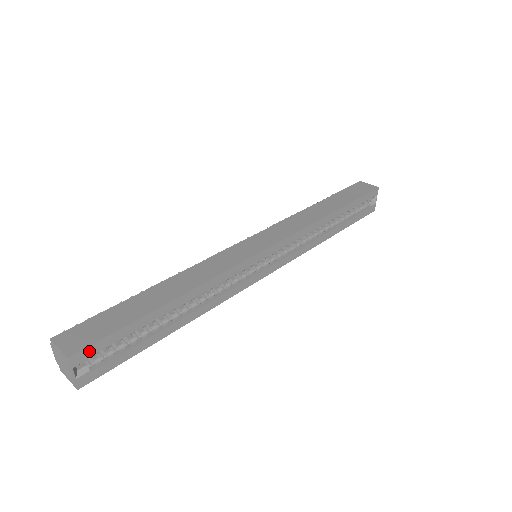
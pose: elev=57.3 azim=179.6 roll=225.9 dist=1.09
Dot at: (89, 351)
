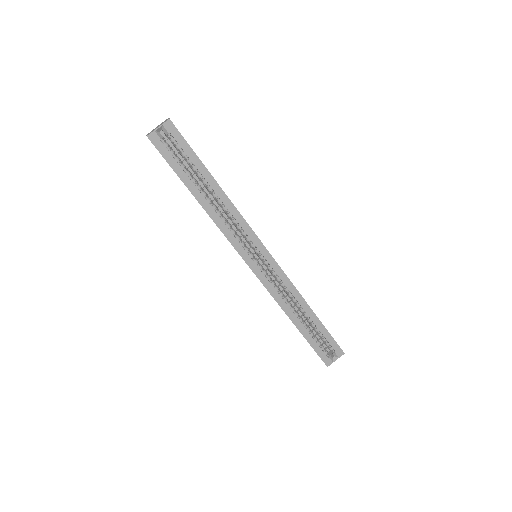
Dot at: (175, 132)
